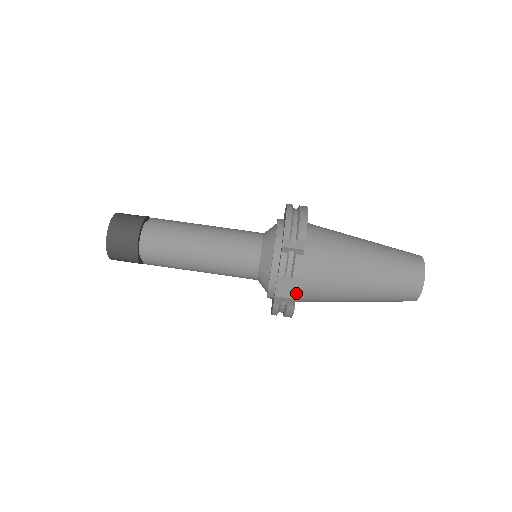
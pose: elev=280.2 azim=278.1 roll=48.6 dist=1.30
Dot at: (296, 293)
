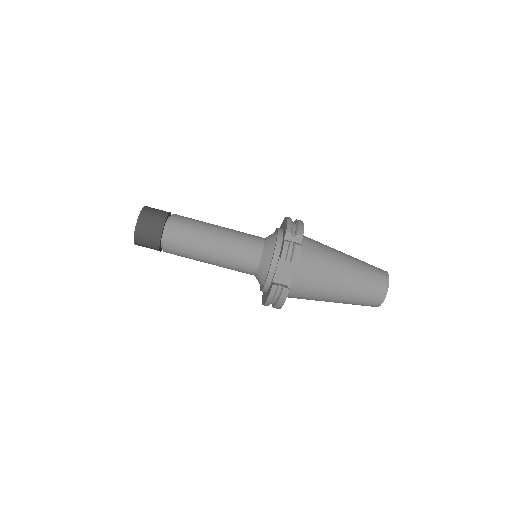
Dot at: (290, 280)
